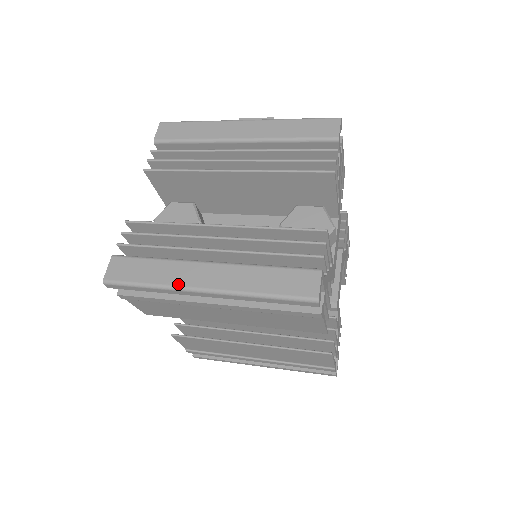
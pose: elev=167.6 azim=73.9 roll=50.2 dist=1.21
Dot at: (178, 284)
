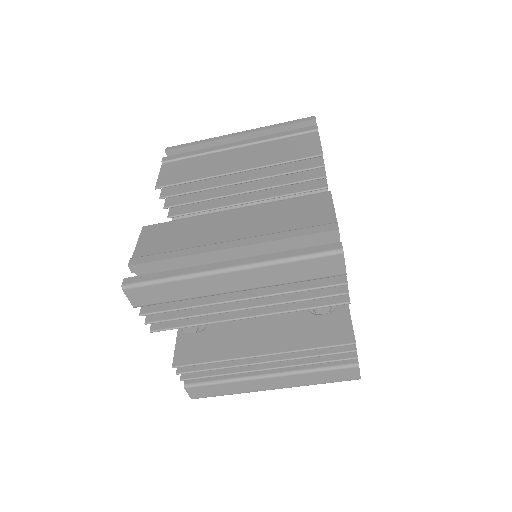
Dot at: occluded
